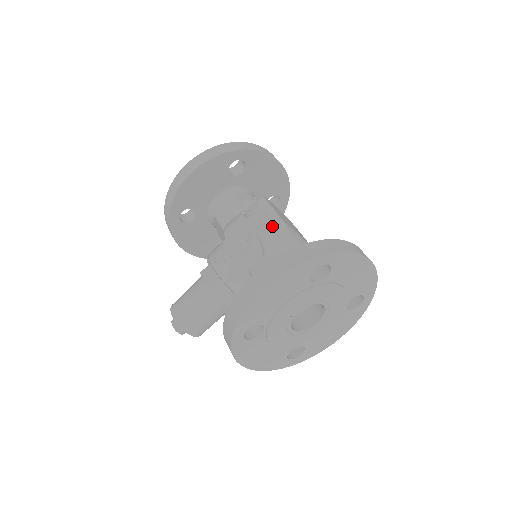
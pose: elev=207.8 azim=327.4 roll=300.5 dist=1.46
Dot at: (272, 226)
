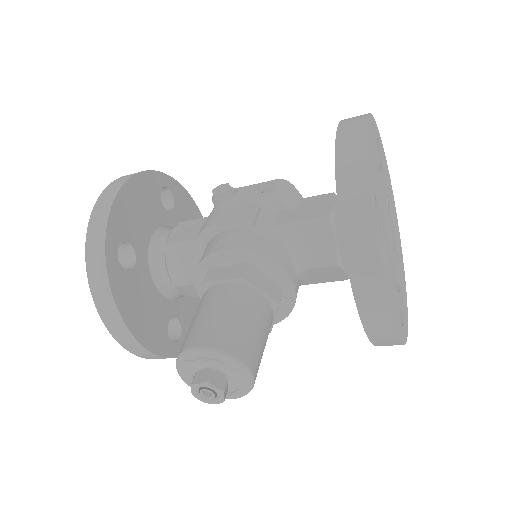
Dot at: (272, 183)
